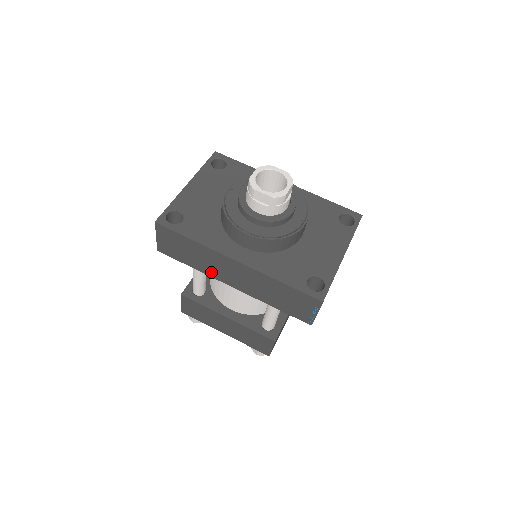
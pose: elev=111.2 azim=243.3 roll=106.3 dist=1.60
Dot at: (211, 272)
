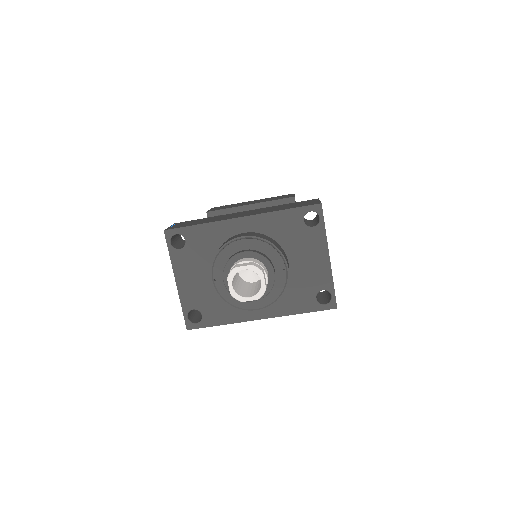
Dot at: occluded
